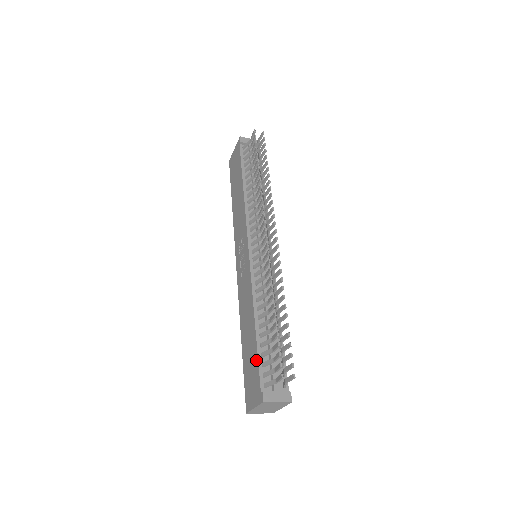
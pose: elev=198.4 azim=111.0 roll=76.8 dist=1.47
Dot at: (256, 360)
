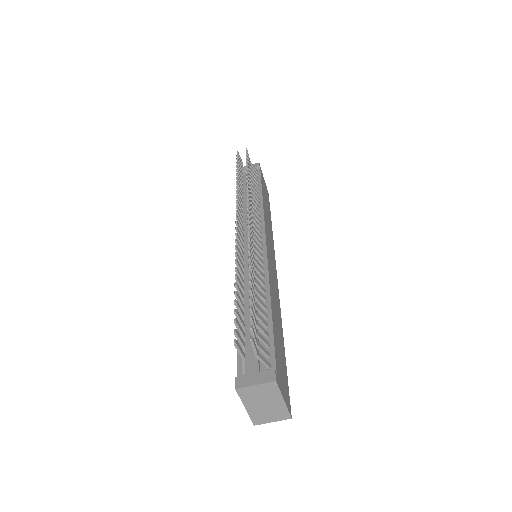
Dot at: occluded
